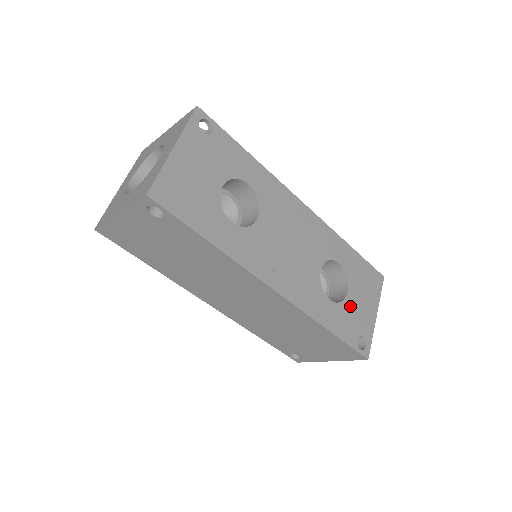
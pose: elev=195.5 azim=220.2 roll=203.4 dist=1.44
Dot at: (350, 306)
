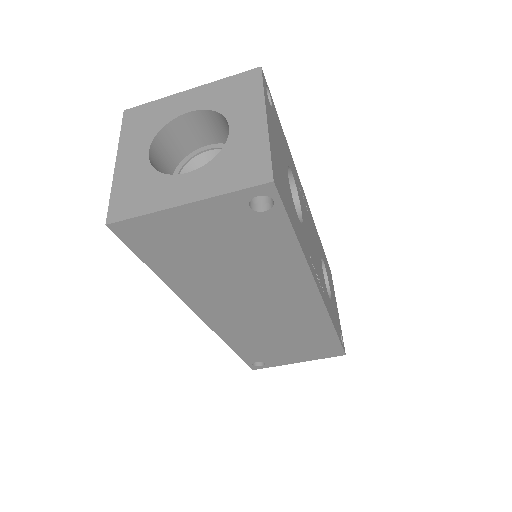
Dot at: (333, 304)
